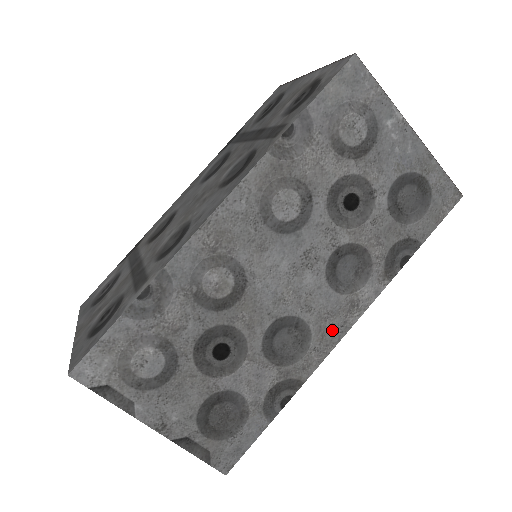
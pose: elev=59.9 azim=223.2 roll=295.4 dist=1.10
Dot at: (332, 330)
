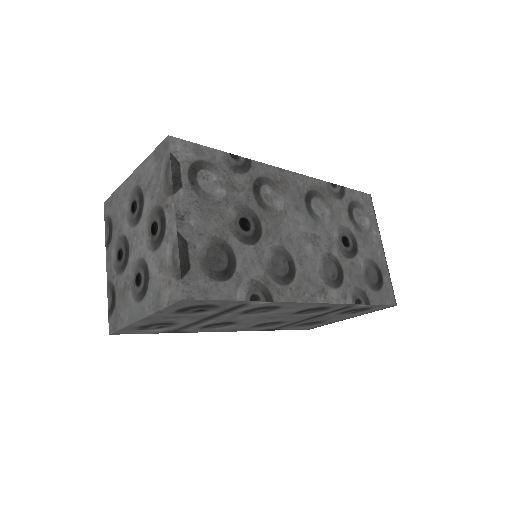
Dot at: (306, 290)
